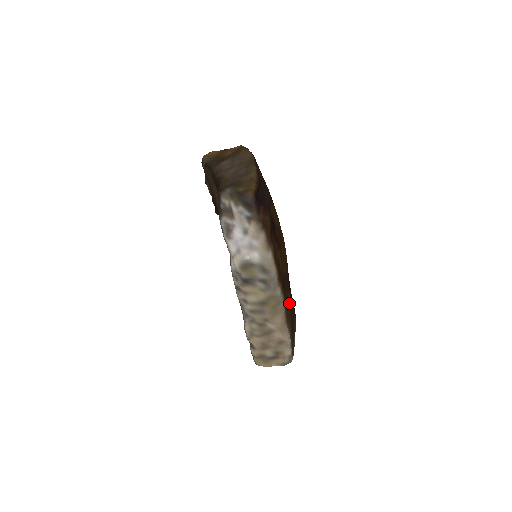
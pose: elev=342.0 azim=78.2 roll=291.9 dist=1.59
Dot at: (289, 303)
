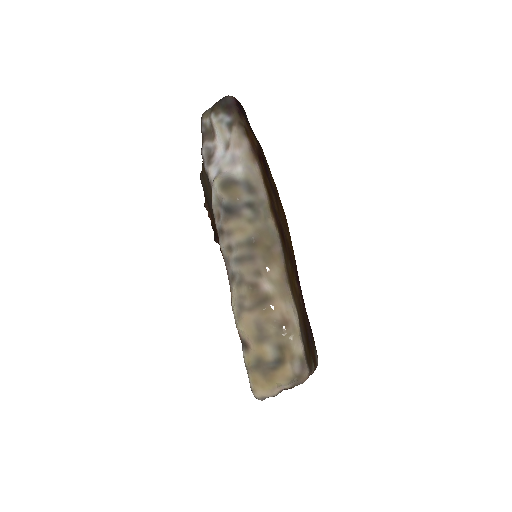
Dot at: (296, 283)
